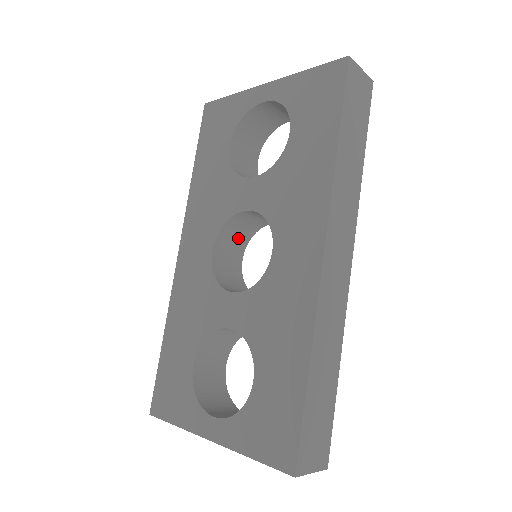
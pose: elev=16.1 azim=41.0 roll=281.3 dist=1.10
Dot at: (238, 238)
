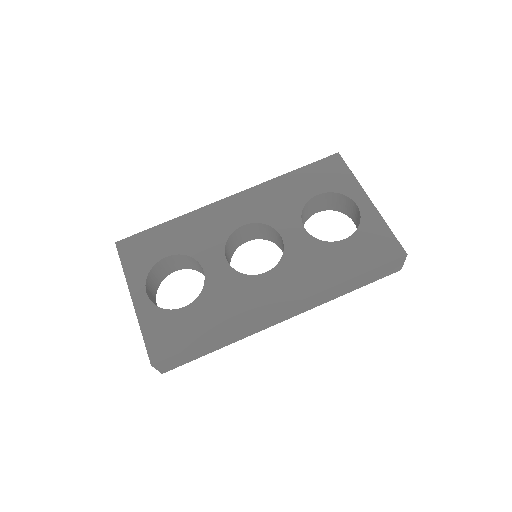
Dot at: (260, 233)
